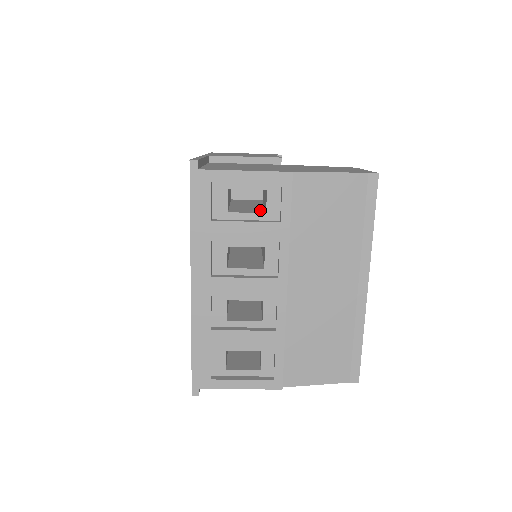
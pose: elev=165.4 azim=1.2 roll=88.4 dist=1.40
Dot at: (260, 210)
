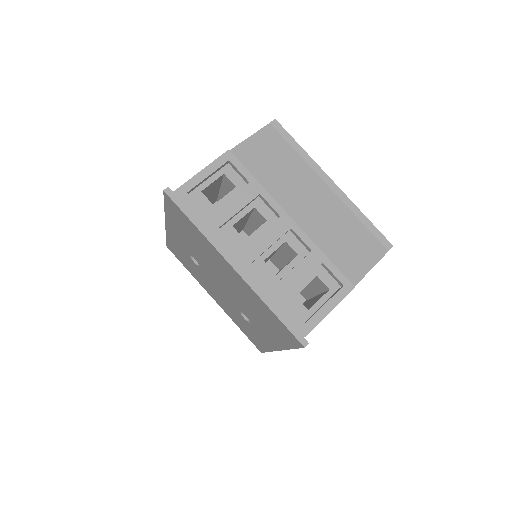
Dot at: occluded
